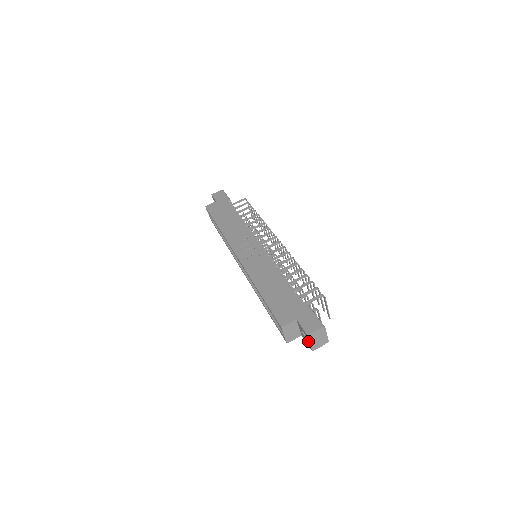
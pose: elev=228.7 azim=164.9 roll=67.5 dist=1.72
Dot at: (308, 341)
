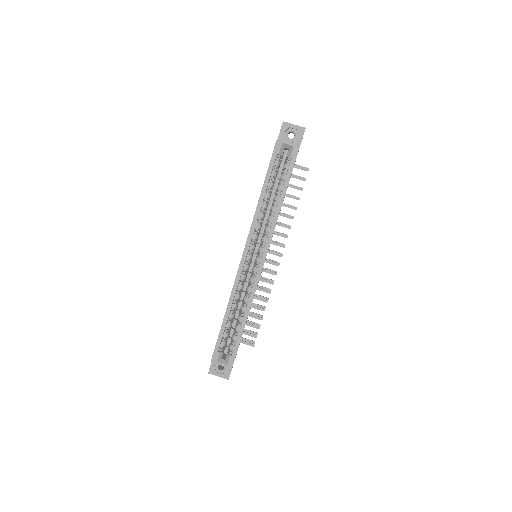
Dot at: (293, 127)
